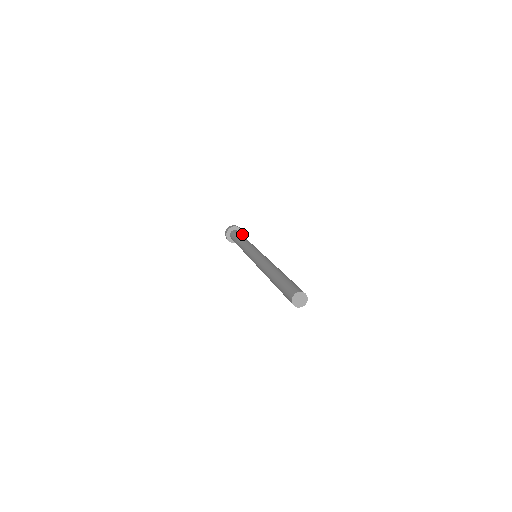
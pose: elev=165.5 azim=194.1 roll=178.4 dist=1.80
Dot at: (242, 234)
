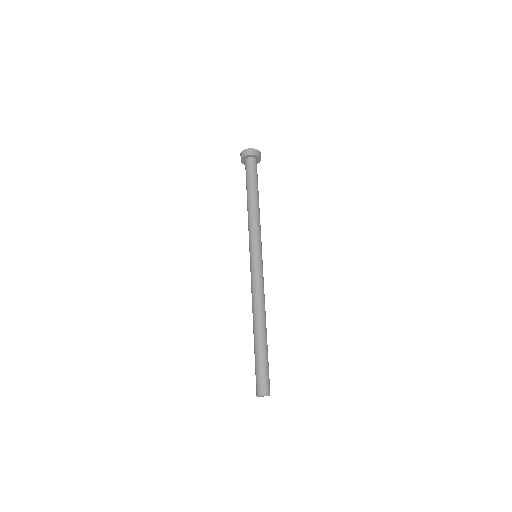
Dot at: (258, 157)
